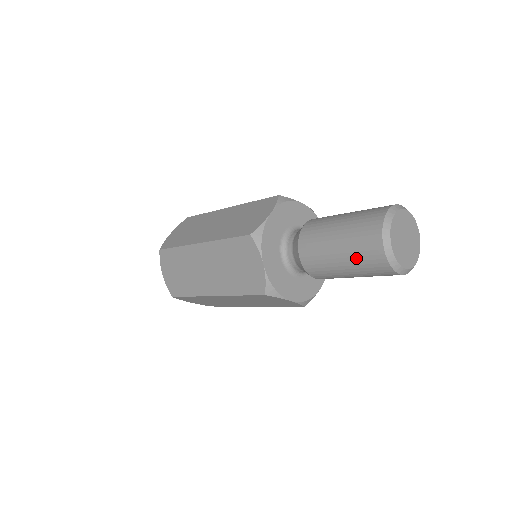
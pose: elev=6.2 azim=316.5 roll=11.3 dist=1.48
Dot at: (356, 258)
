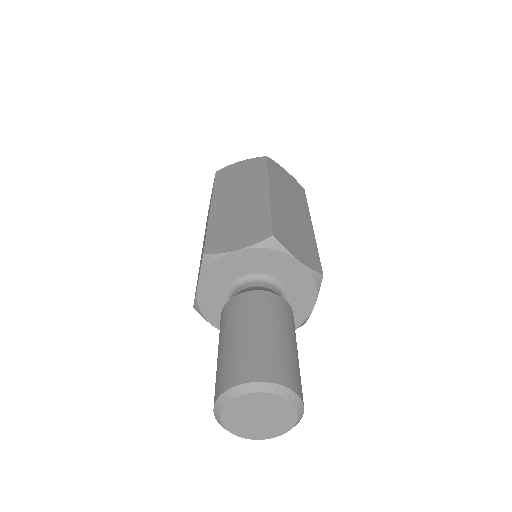
Dot at: occluded
